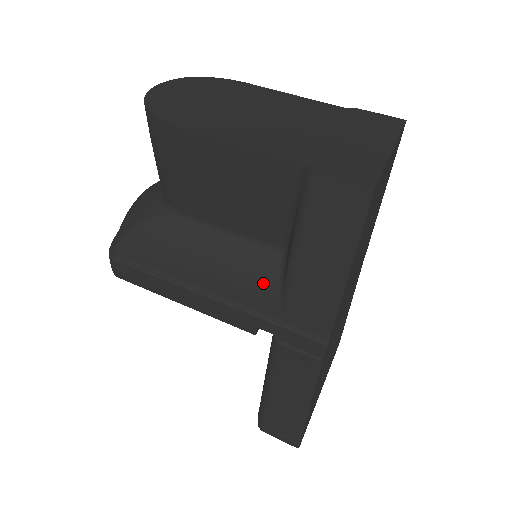
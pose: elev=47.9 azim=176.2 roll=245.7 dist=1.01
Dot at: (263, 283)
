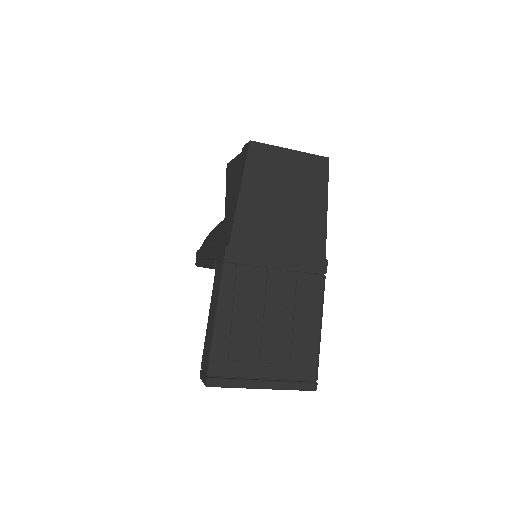
Dot at: (225, 227)
